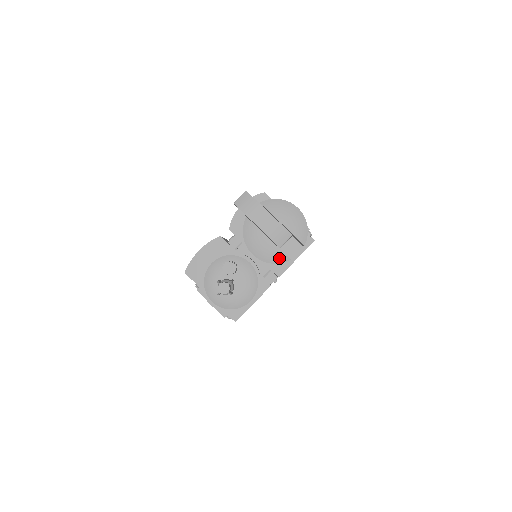
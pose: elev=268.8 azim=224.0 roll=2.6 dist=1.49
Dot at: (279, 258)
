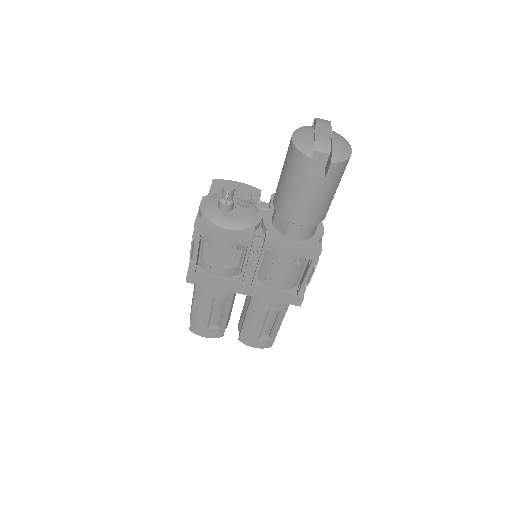
Dot at: (306, 150)
